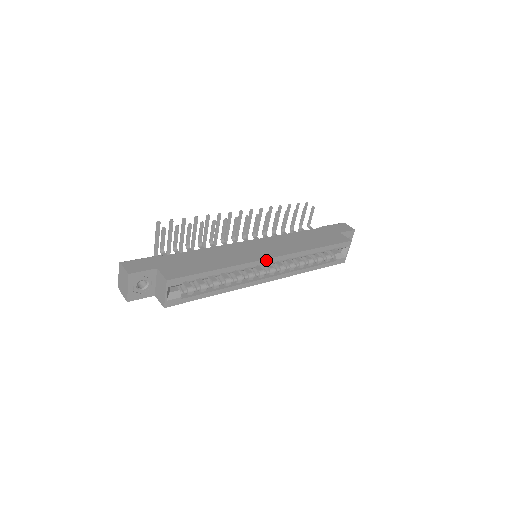
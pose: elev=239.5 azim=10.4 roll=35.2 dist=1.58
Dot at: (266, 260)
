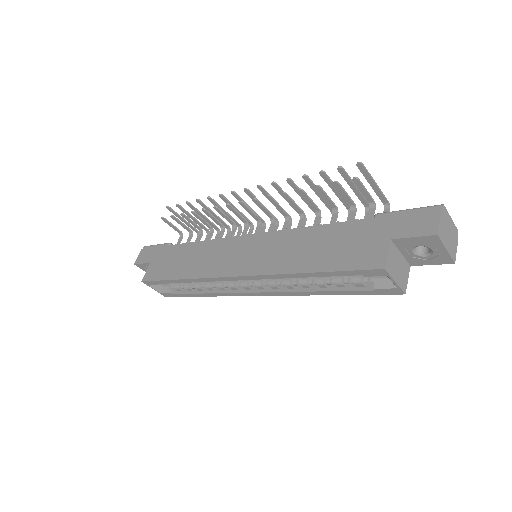
Dot at: (228, 277)
